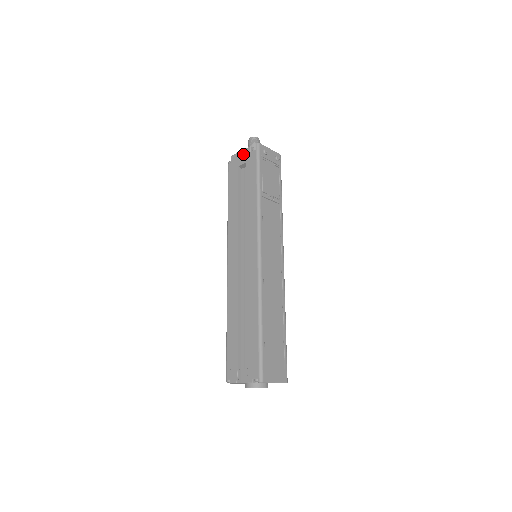
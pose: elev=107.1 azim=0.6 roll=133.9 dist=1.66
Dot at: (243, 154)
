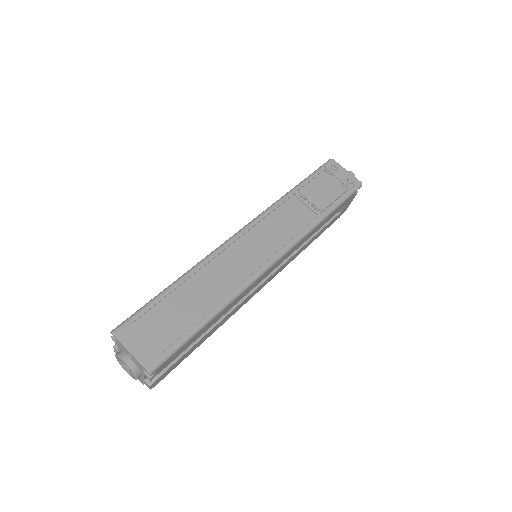
Dot at: occluded
